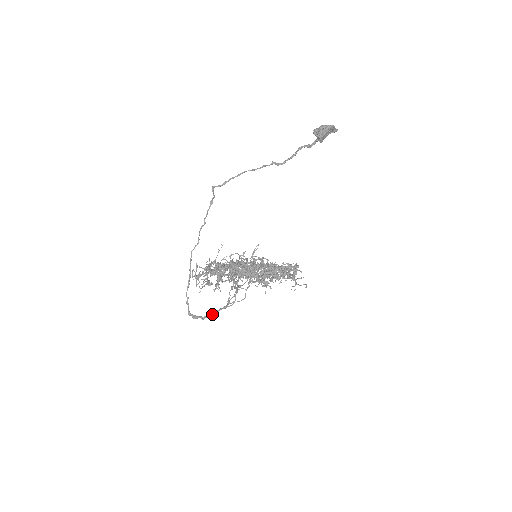
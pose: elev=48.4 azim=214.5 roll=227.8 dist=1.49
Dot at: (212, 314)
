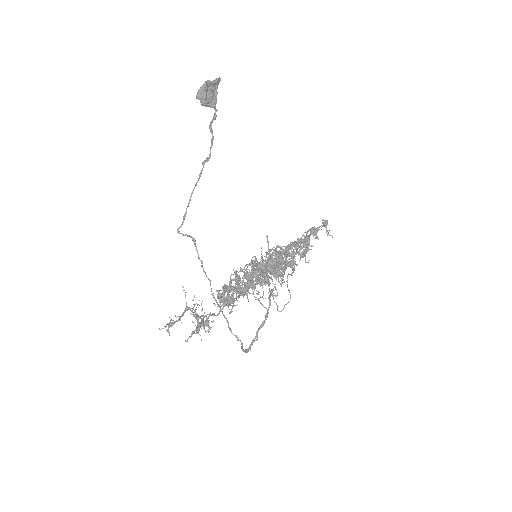
Dot at: (254, 340)
